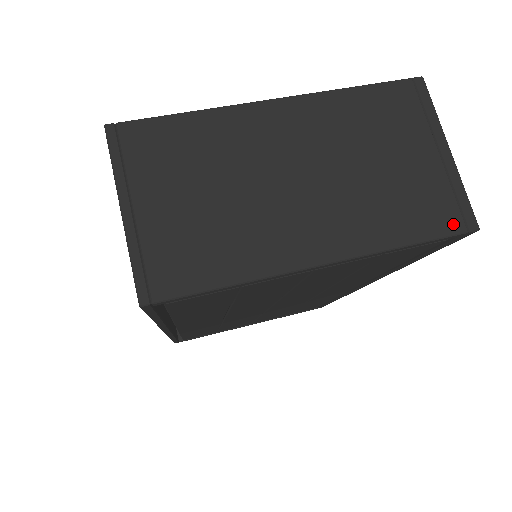
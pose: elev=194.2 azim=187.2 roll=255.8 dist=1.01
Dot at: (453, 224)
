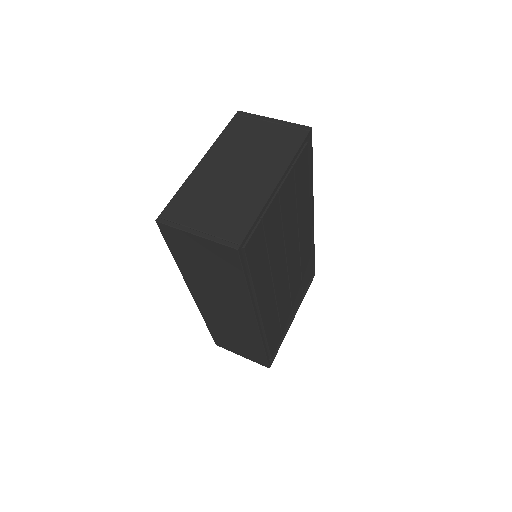
Dot at: (302, 134)
